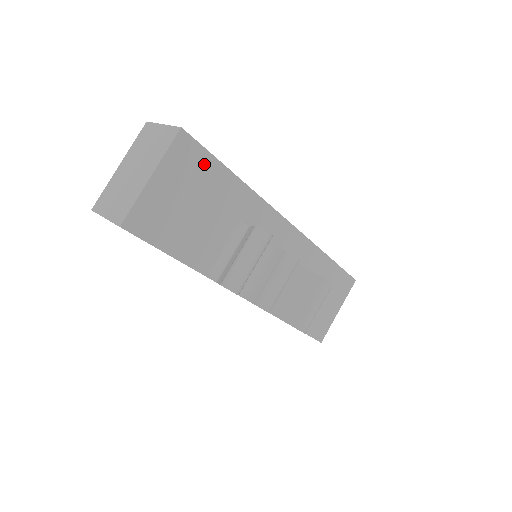
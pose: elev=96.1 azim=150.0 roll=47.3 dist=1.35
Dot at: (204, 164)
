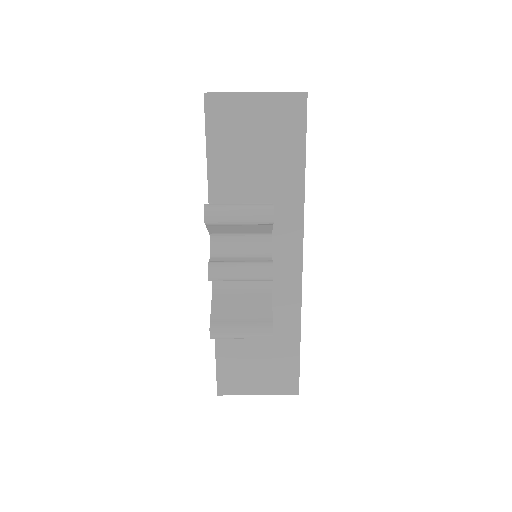
Dot at: (294, 133)
